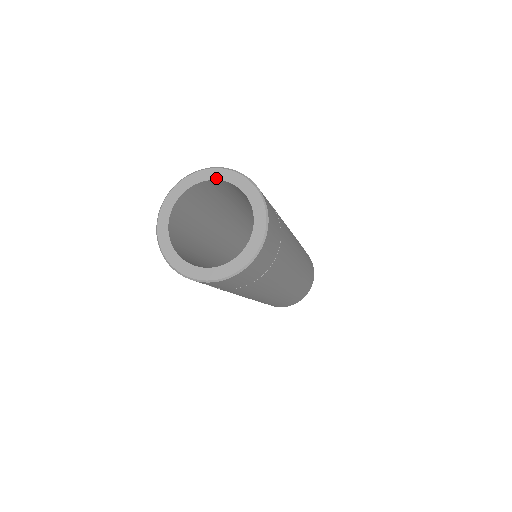
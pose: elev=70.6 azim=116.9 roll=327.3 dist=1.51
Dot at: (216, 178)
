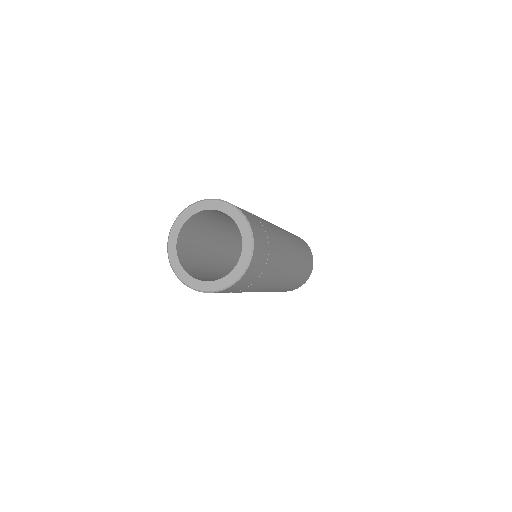
Dot at: (201, 210)
